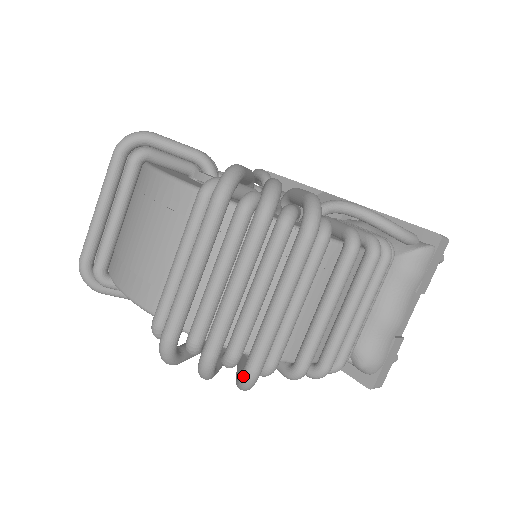
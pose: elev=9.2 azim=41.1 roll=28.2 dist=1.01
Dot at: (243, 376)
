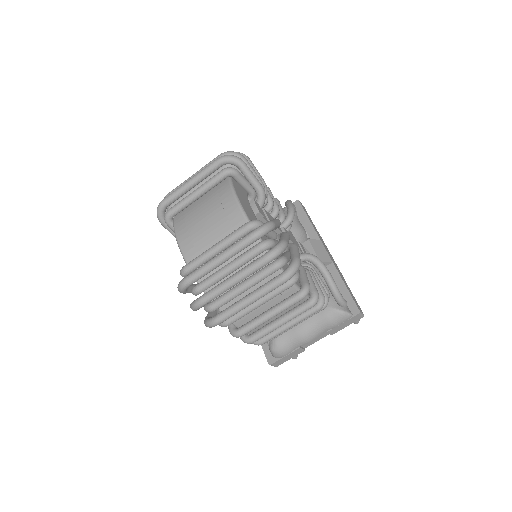
Dot at: (211, 320)
